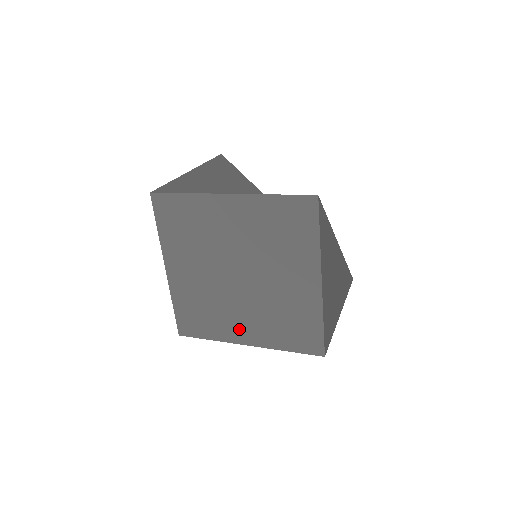
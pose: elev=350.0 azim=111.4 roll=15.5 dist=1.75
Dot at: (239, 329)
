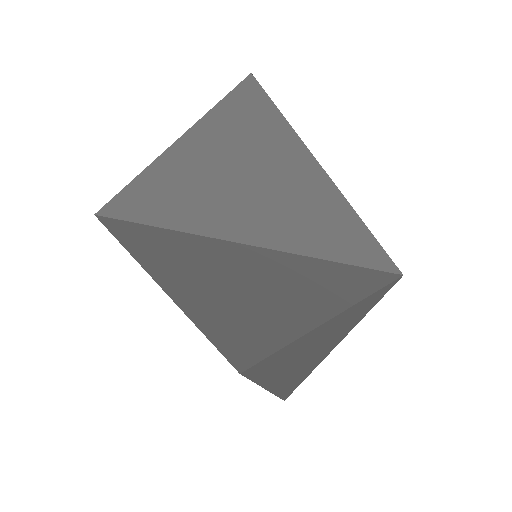
Dot at: occluded
